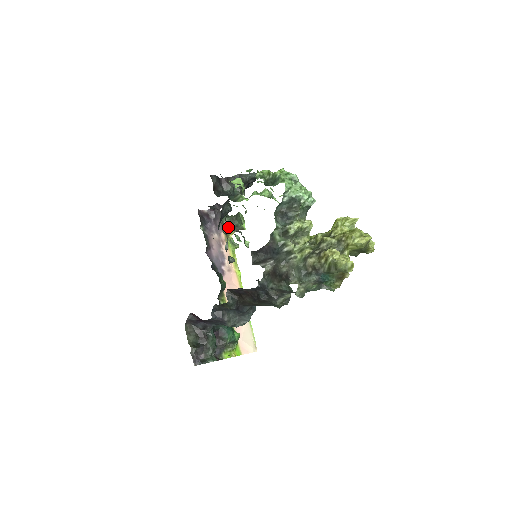
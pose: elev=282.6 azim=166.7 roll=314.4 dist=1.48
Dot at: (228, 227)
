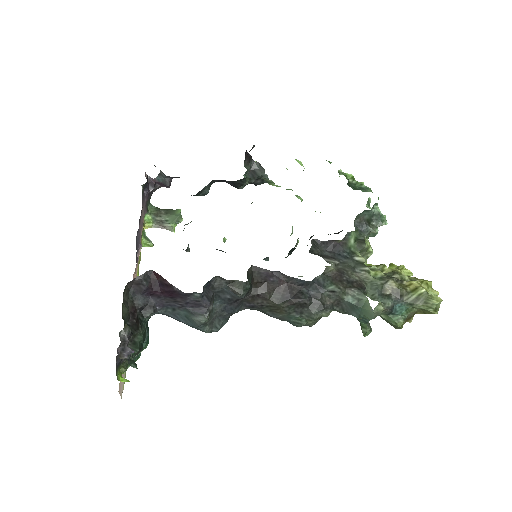
Dot at: (150, 216)
